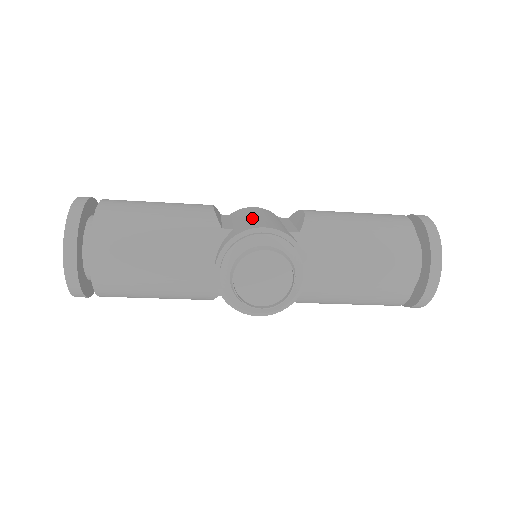
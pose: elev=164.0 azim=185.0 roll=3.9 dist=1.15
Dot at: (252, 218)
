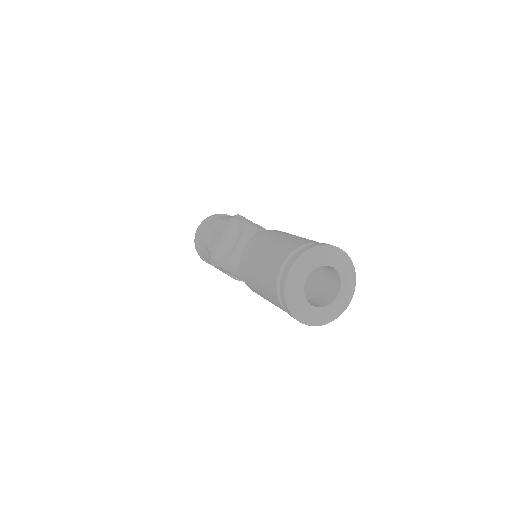
Dot at: occluded
